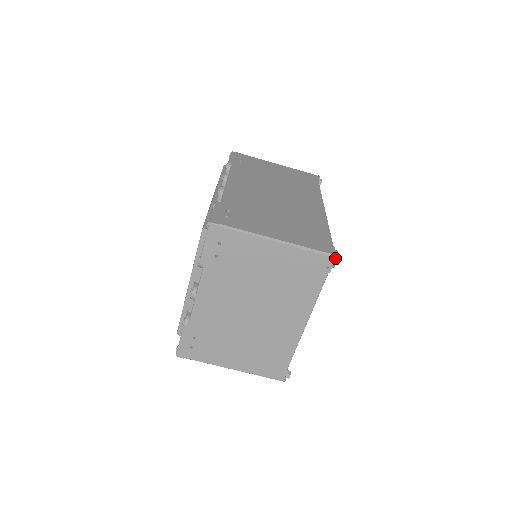
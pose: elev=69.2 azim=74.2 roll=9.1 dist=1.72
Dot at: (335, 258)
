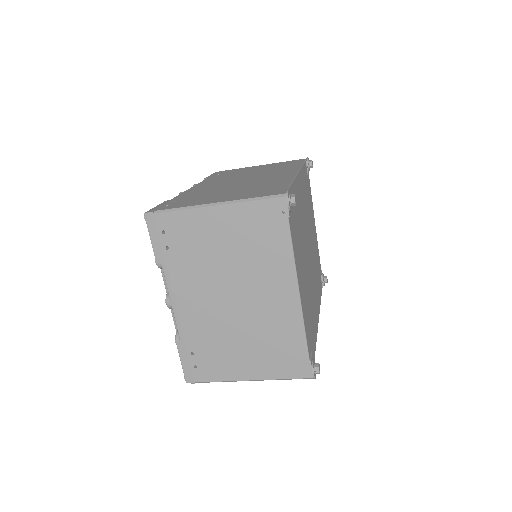
Dot at: (285, 197)
